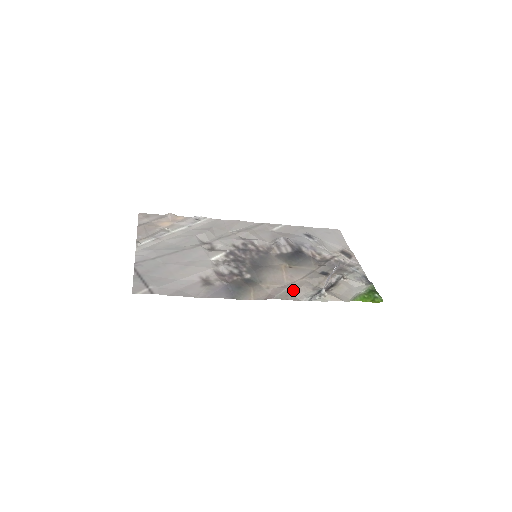
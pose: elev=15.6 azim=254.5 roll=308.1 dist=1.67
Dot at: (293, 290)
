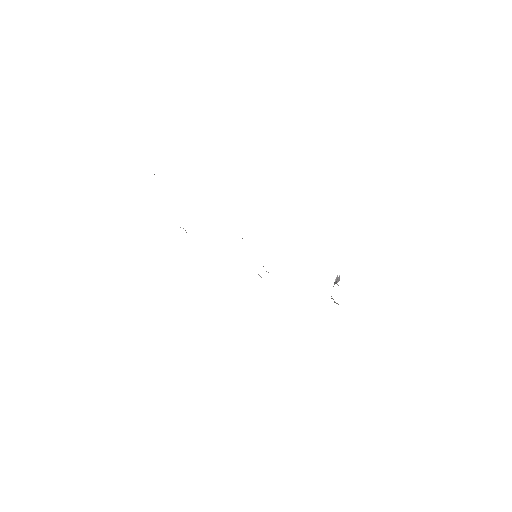
Dot at: occluded
